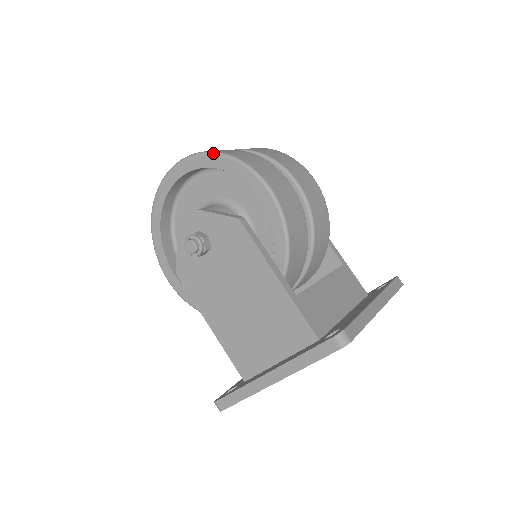
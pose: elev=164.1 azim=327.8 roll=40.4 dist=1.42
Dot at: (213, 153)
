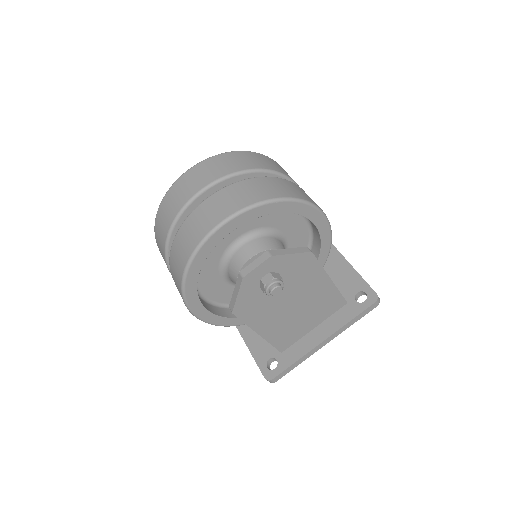
Dot at: (282, 200)
